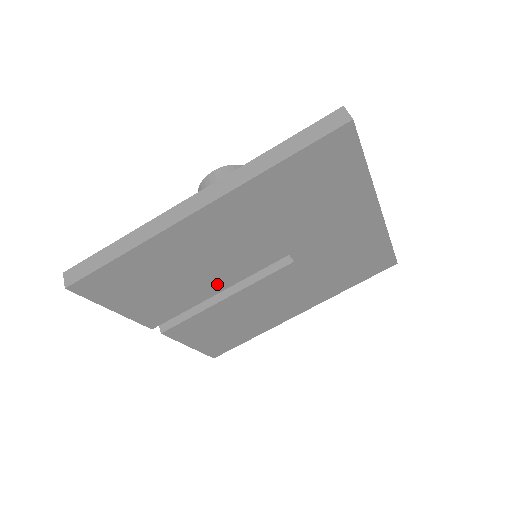
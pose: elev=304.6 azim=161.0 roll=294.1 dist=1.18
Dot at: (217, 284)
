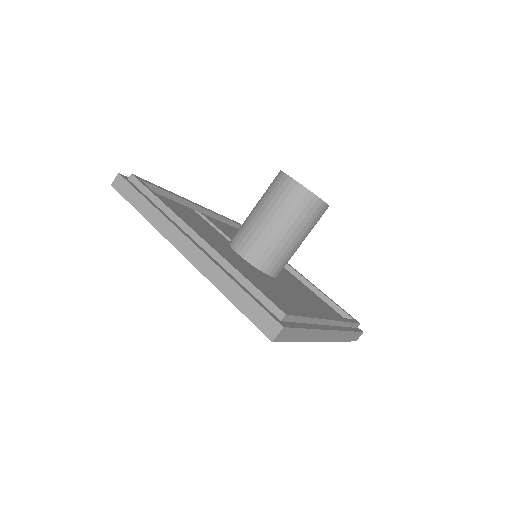
Dot at: occluded
